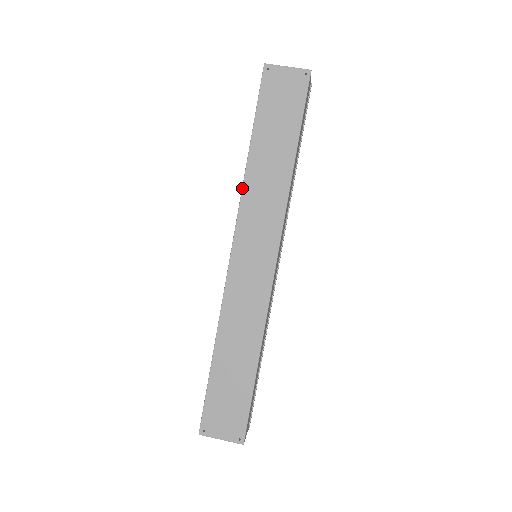
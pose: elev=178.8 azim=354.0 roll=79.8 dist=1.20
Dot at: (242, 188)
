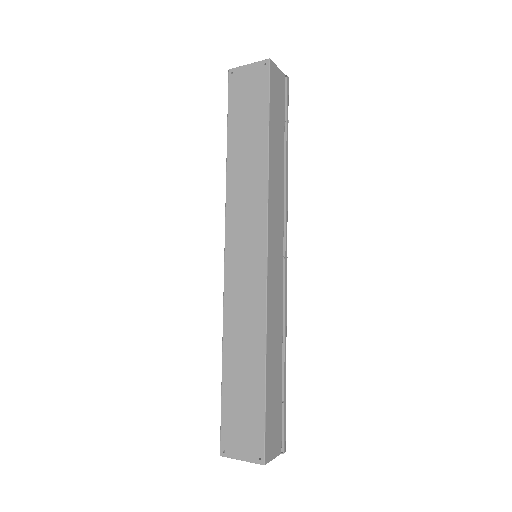
Dot at: (226, 189)
